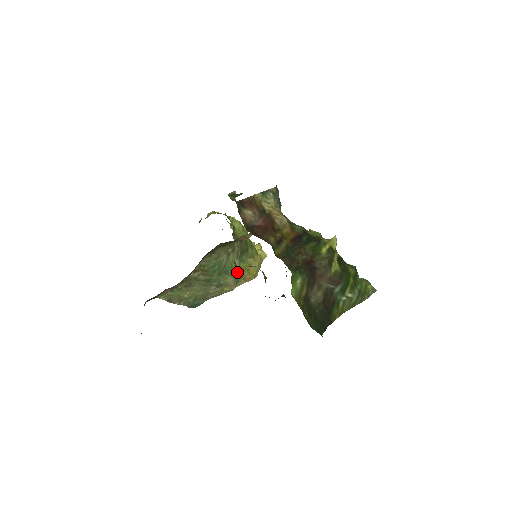
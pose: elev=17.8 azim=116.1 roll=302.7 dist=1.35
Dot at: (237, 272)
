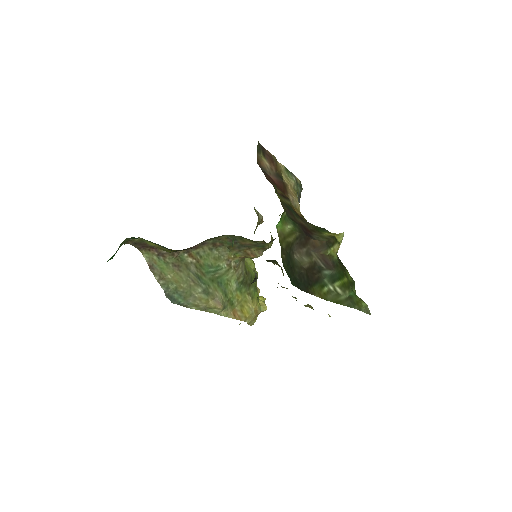
Dot at: (230, 296)
